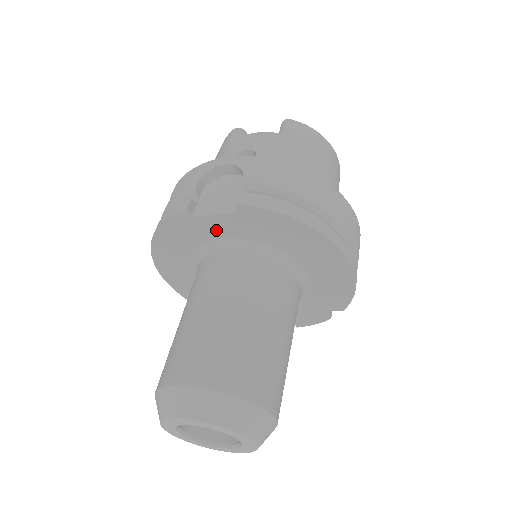
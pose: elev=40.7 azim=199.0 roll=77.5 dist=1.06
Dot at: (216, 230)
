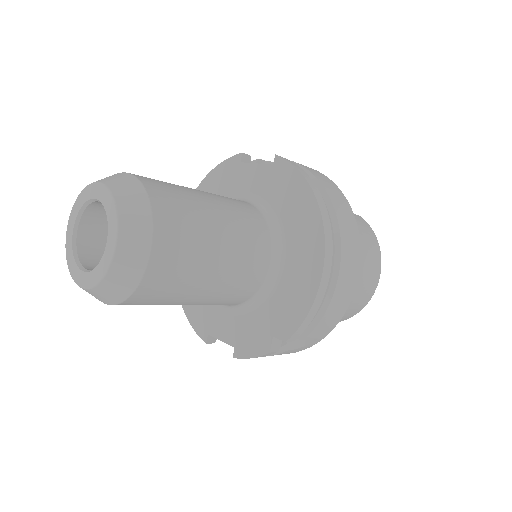
Dot at: (247, 183)
